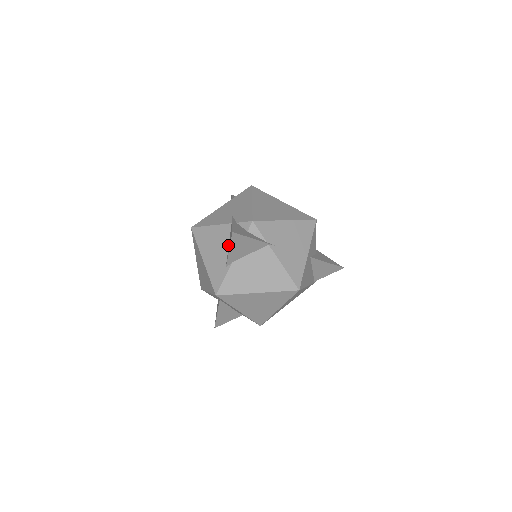
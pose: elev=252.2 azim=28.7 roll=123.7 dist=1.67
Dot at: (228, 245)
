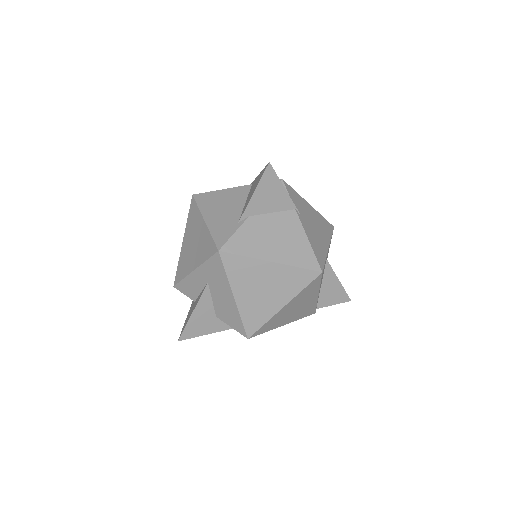
Dot at: (245, 202)
